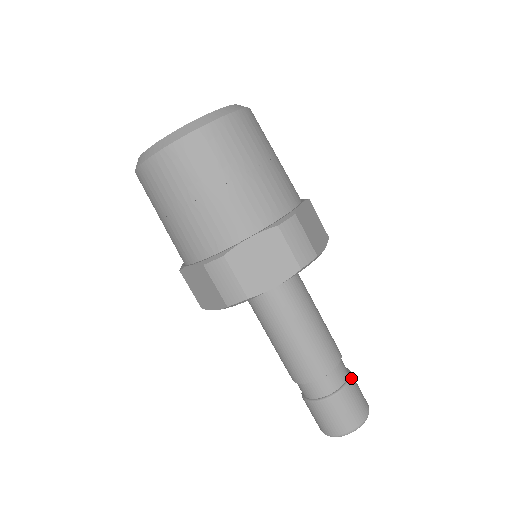
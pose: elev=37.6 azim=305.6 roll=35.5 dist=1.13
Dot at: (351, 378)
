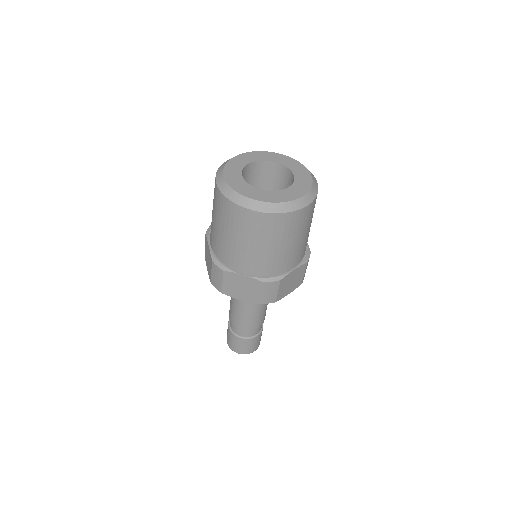
Dot at: occluded
